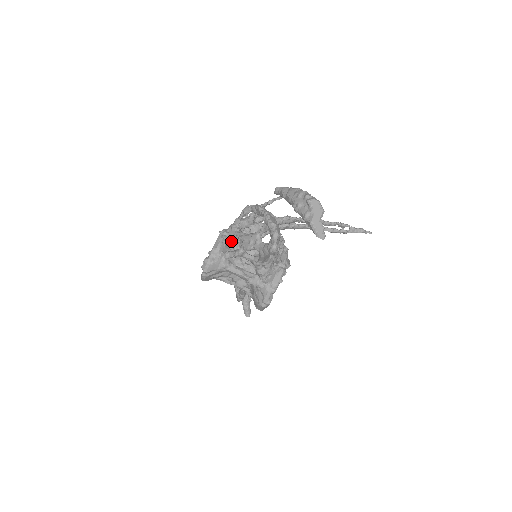
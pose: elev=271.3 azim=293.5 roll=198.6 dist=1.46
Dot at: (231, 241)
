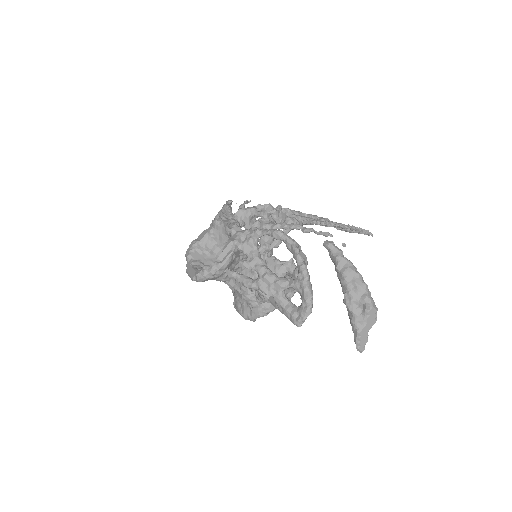
Dot at: (244, 263)
